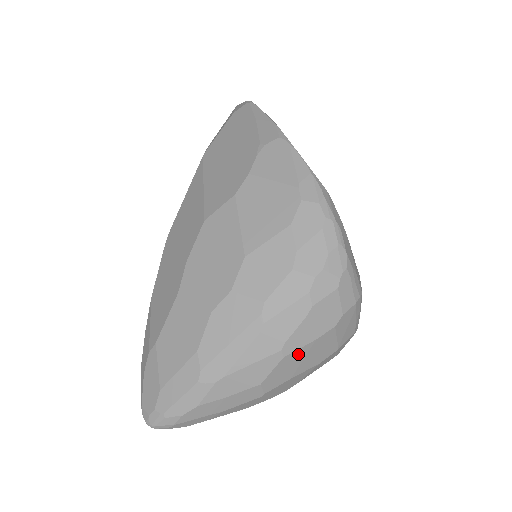
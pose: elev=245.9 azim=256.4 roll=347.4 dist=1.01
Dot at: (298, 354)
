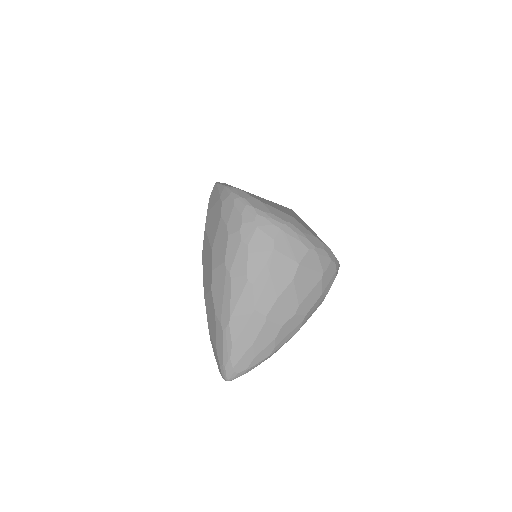
Dot at: (263, 278)
